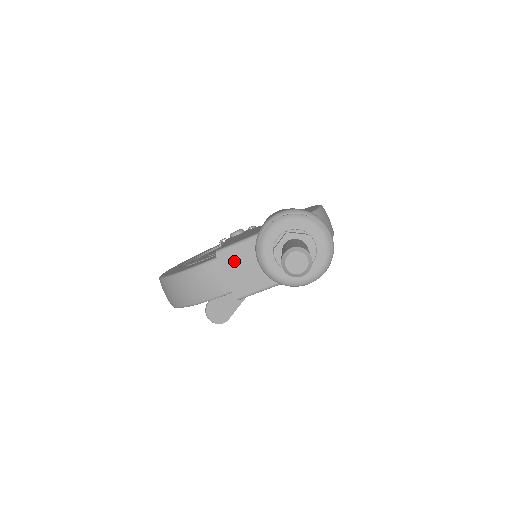
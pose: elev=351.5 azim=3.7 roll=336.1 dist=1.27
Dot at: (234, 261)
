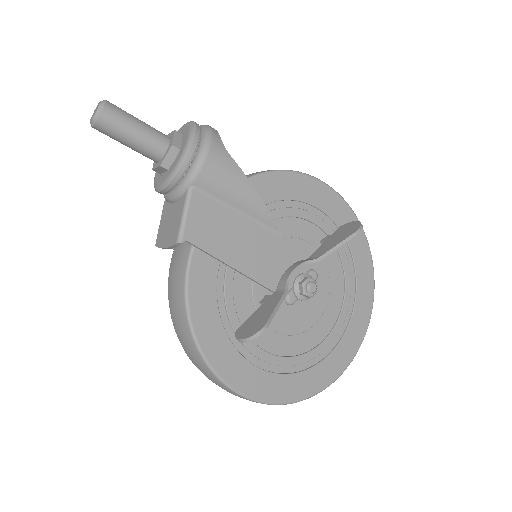
Dot at: (164, 229)
